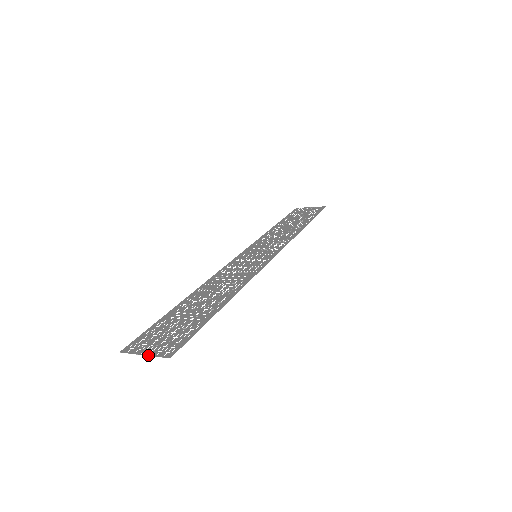
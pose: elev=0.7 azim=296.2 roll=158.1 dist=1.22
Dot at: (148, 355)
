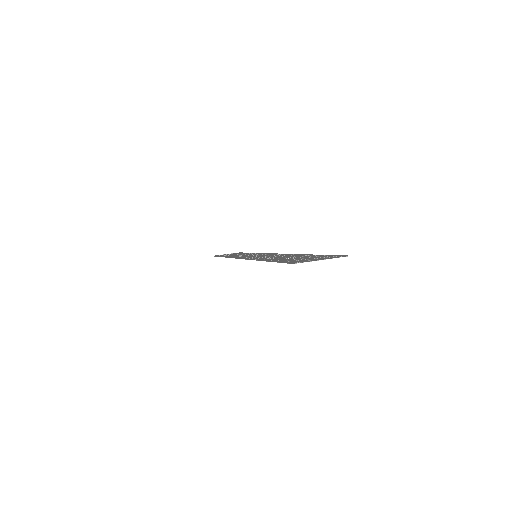
Dot at: (328, 258)
